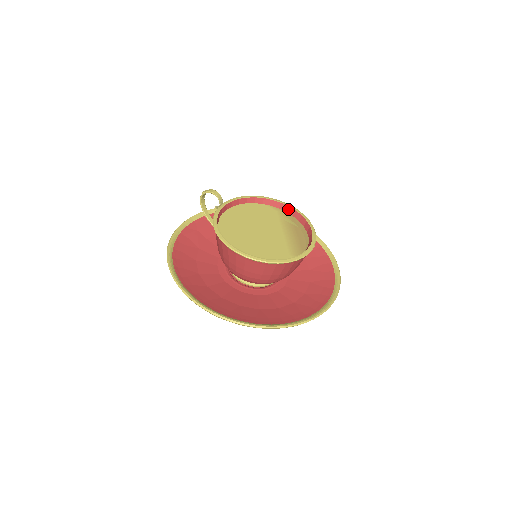
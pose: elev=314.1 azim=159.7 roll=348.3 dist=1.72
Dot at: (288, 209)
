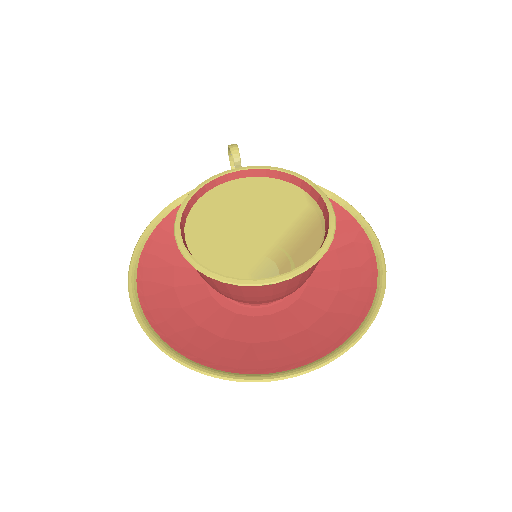
Dot at: (324, 208)
